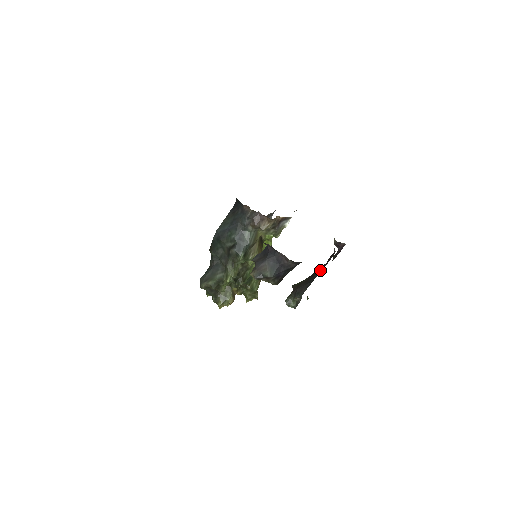
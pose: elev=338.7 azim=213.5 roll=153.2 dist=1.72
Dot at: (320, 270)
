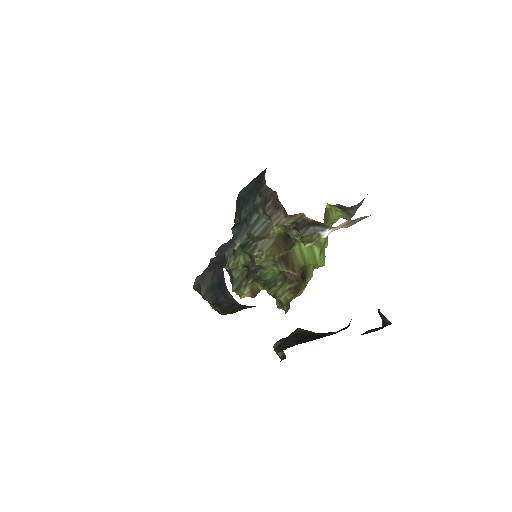
Dot at: (320, 336)
